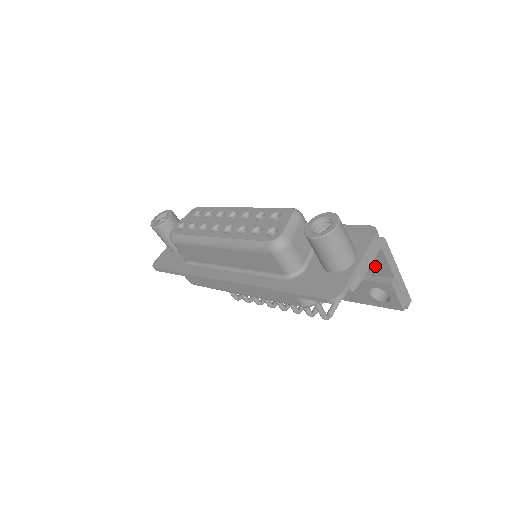
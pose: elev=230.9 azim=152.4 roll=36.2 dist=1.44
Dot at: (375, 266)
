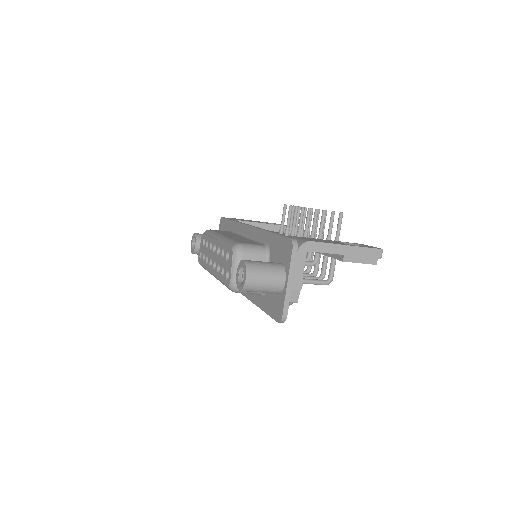
Dot at: occluded
